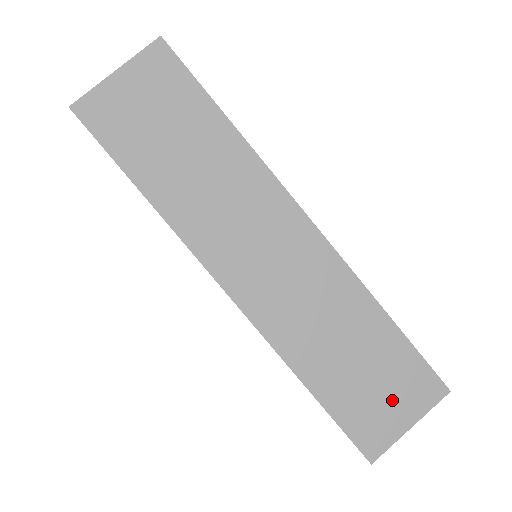
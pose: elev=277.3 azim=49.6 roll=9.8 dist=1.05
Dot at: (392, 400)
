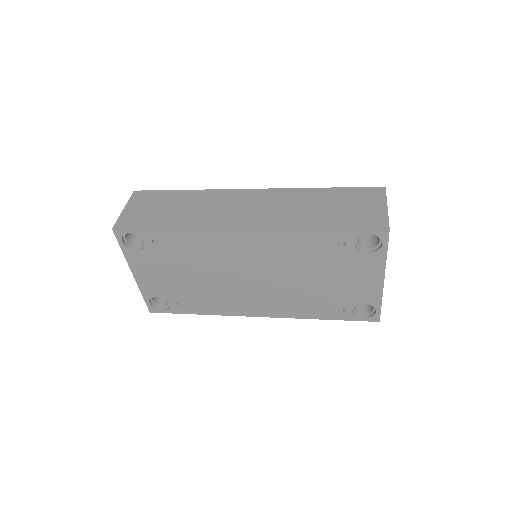
Dot at: (365, 206)
